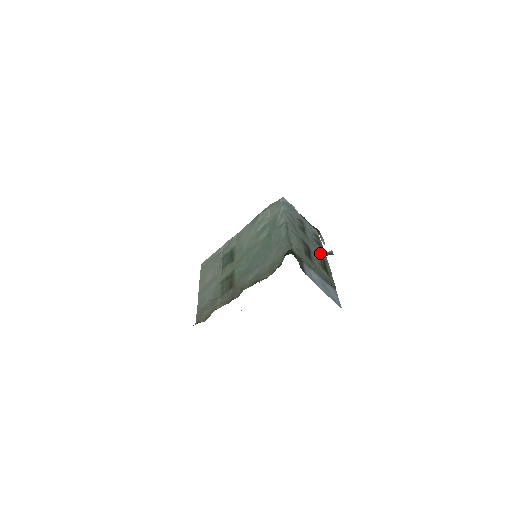
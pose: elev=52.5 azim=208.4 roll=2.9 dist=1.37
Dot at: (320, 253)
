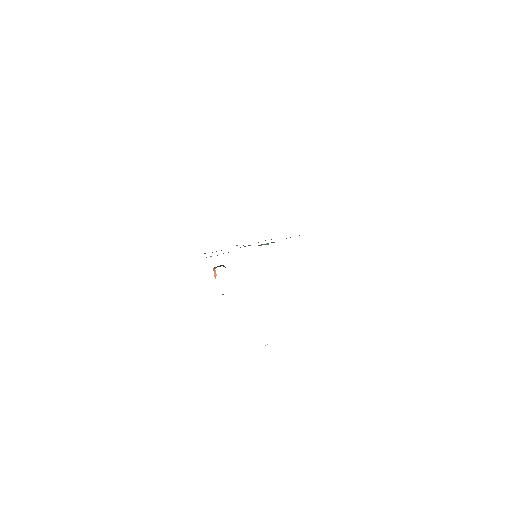
Dot at: occluded
